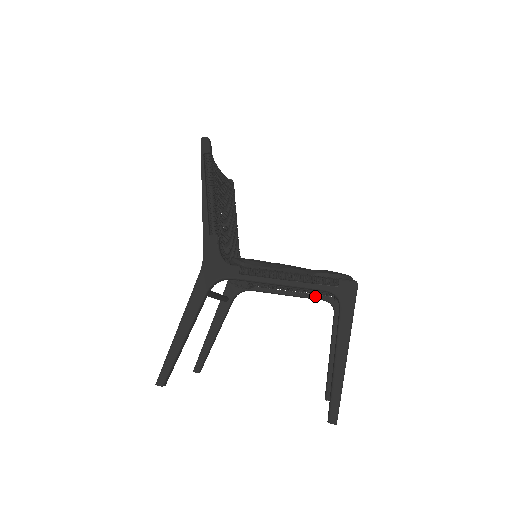
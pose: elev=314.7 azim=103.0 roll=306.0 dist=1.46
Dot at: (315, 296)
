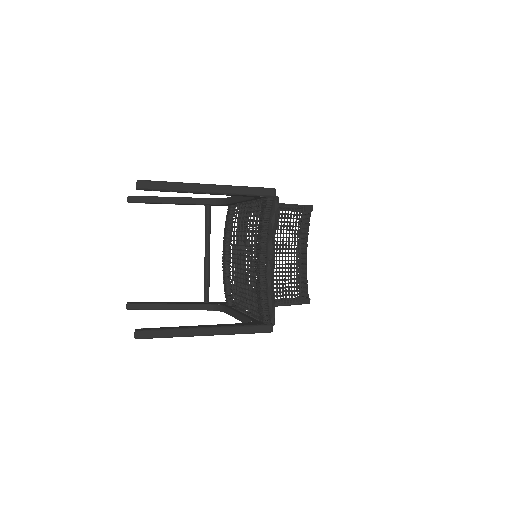
Dot at: (251, 317)
